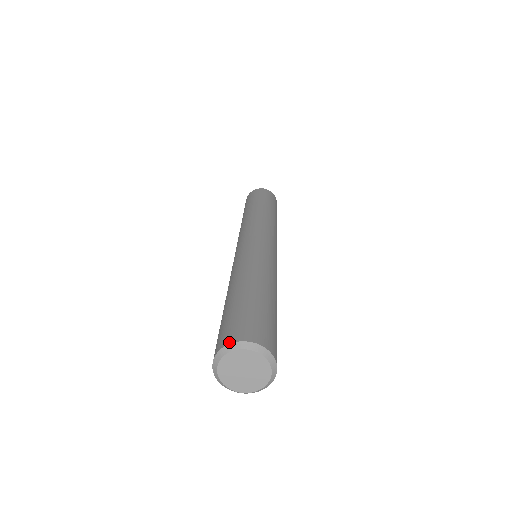
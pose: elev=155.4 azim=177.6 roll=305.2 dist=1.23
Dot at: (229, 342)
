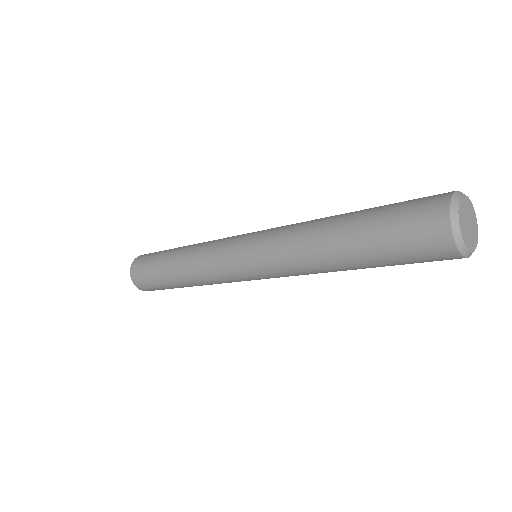
Dot at: (447, 211)
